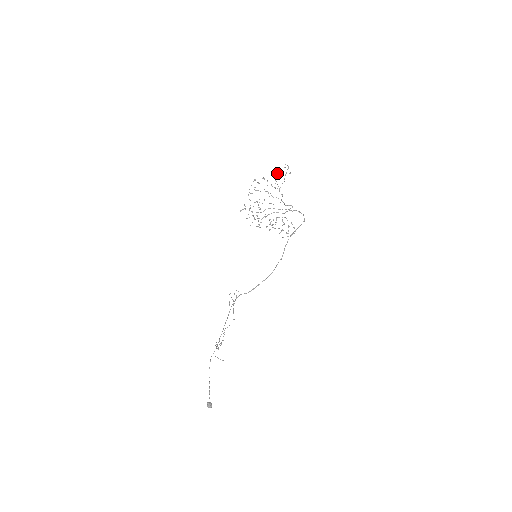
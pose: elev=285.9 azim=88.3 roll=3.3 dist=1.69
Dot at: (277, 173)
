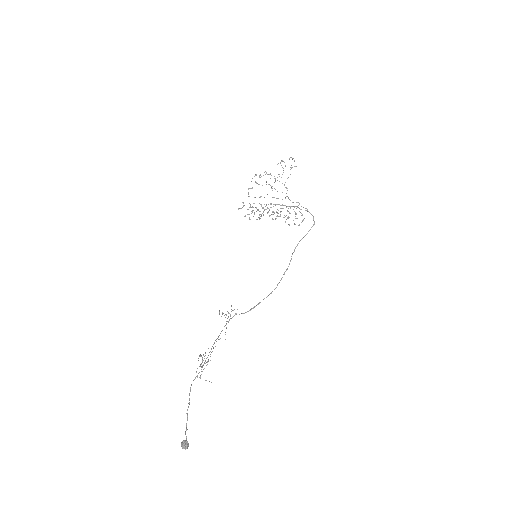
Dot at: occluded
